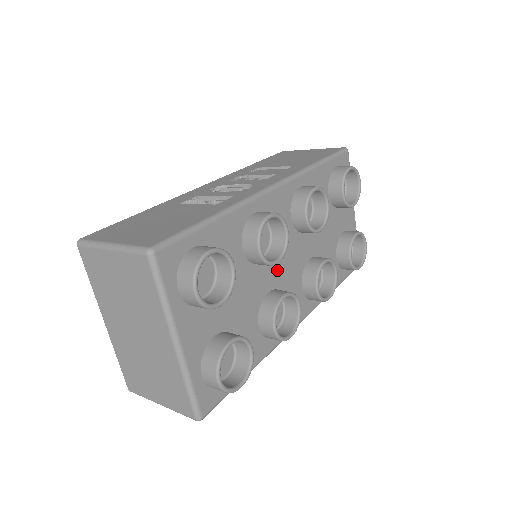
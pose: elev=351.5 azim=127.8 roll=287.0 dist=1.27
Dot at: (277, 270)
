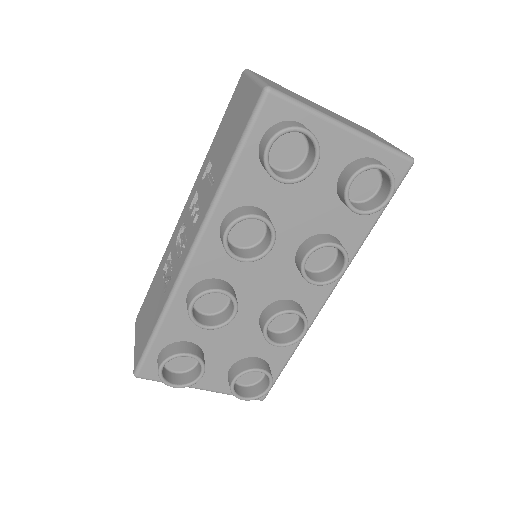
Dot at: (257, 294)
